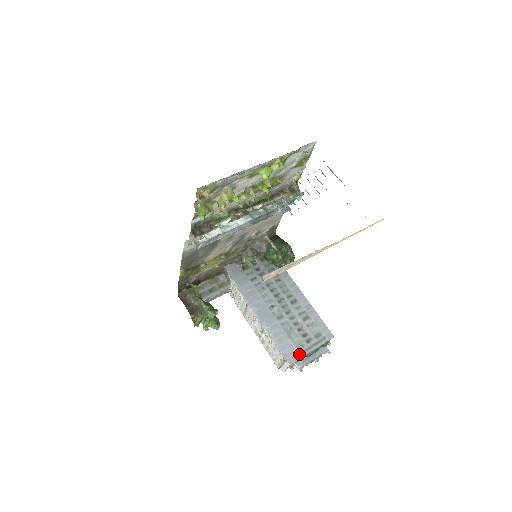
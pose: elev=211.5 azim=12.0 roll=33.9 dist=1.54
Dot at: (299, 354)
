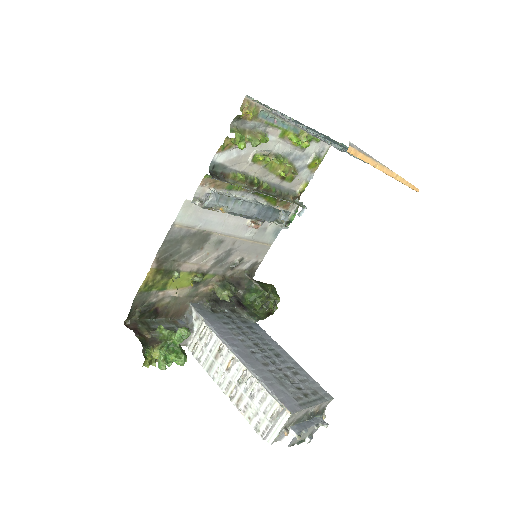
Dot at: (299, 405)
